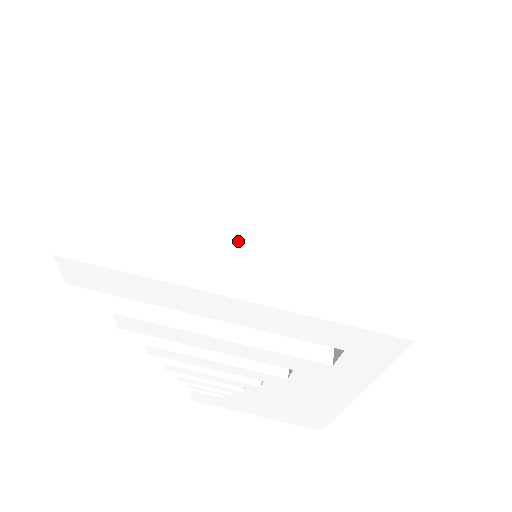
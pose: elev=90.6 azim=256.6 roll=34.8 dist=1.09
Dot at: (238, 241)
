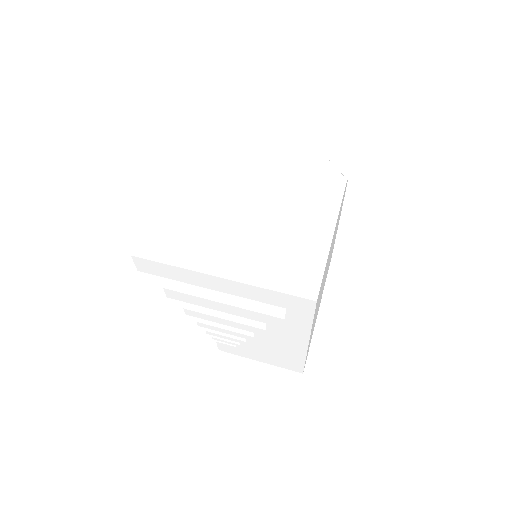
Dot at: (226, 247)
